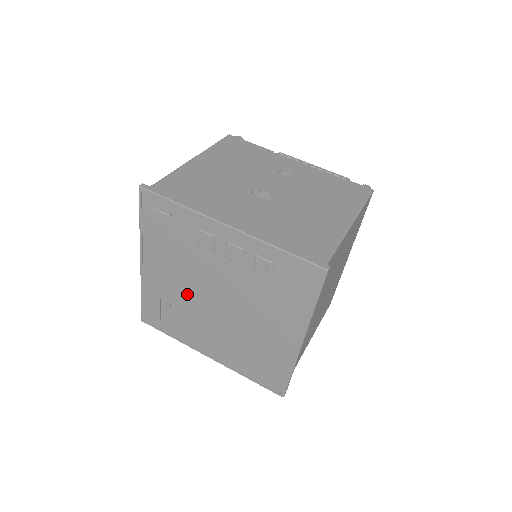
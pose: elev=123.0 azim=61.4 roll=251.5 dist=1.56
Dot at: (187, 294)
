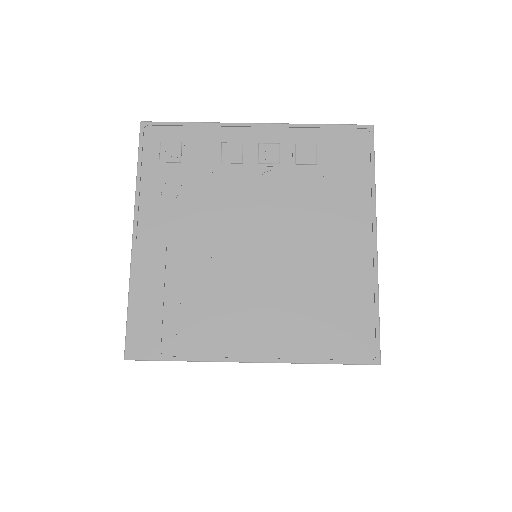
Dot at: (209, 252)
